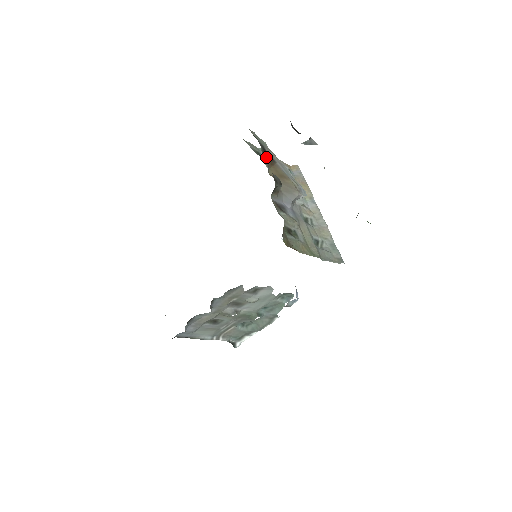
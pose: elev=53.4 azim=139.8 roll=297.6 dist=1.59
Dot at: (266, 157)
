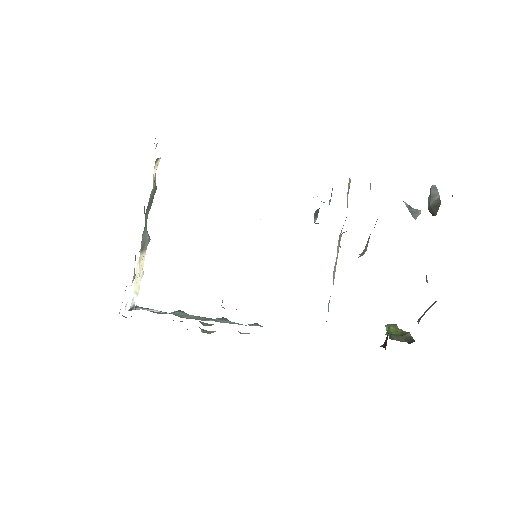
Dot at: occluded
